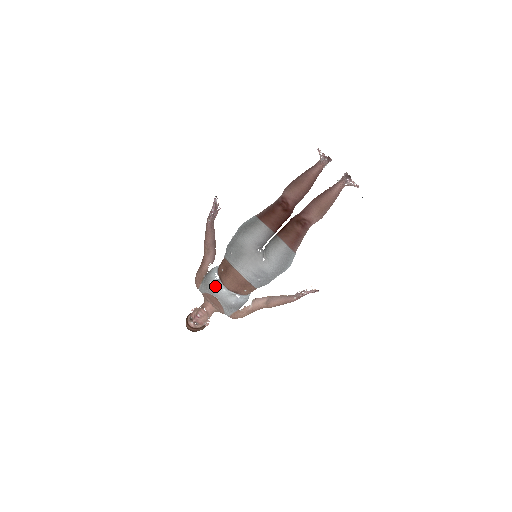
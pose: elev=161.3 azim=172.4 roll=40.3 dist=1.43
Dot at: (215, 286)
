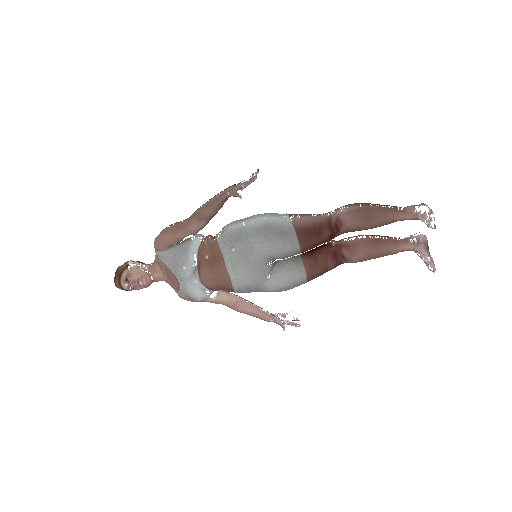
Dot at: (188, 274)
